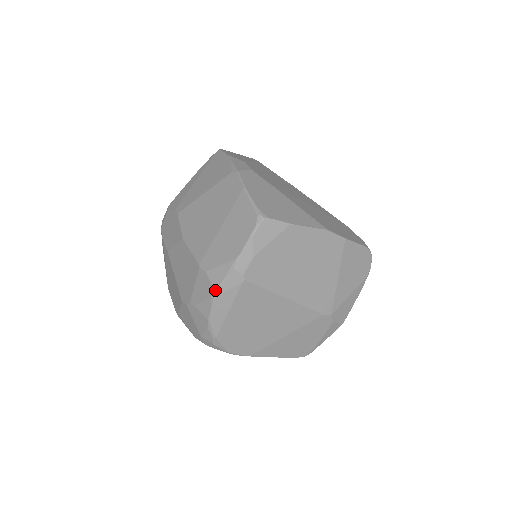
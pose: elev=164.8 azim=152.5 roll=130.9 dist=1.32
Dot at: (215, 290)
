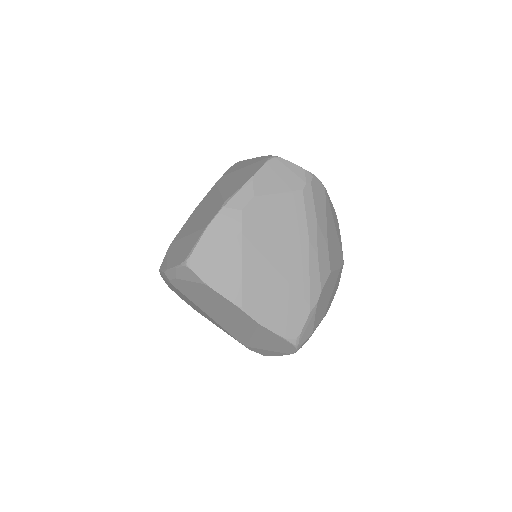
Dot at: (159, 270)
